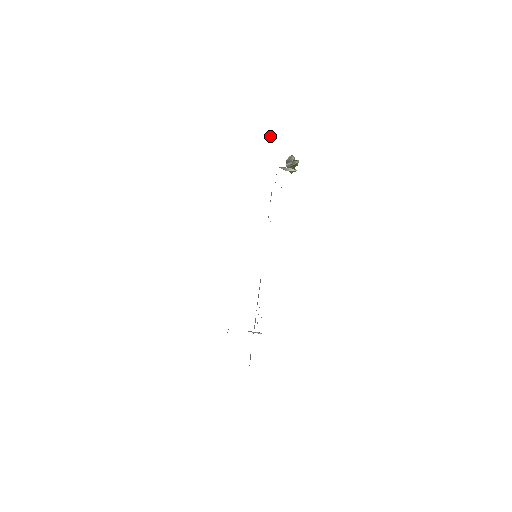
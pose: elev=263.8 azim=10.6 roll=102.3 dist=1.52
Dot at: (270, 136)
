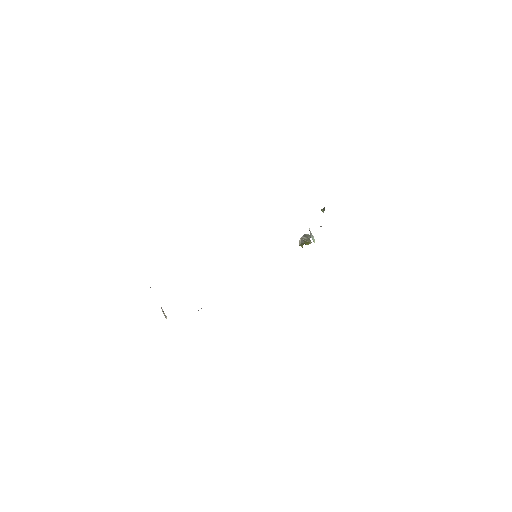
Dot at: occluded
